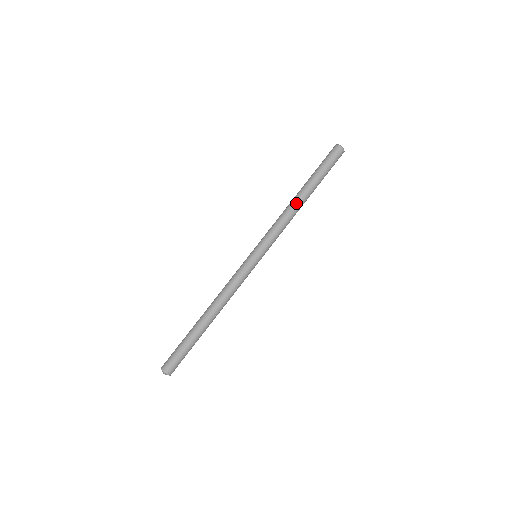
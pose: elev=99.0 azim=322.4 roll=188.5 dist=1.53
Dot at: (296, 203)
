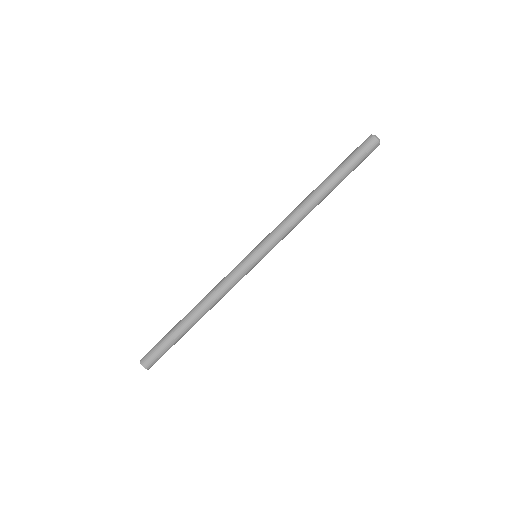
Dot at: (313, 204)
